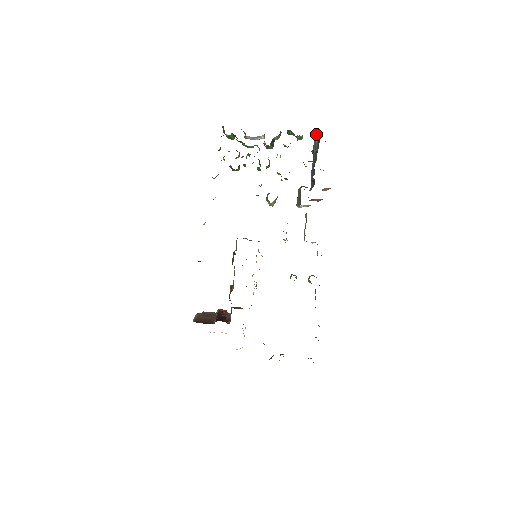
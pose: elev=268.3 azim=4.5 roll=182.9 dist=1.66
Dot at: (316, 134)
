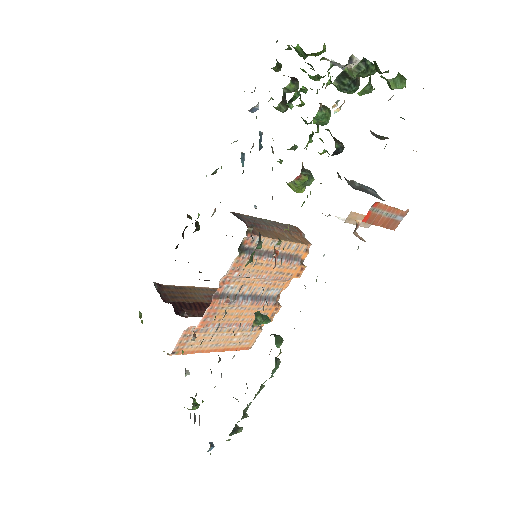
Dot at: occluded
